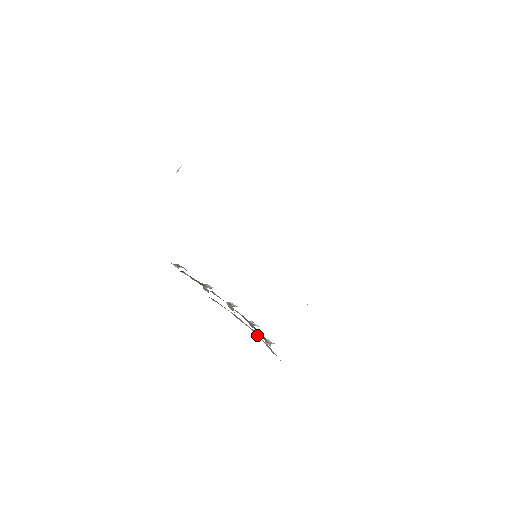
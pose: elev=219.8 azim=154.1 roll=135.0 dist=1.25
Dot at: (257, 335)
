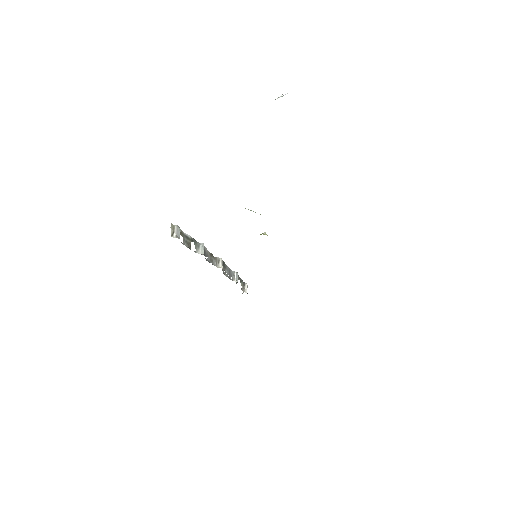
Dot at: occluded
